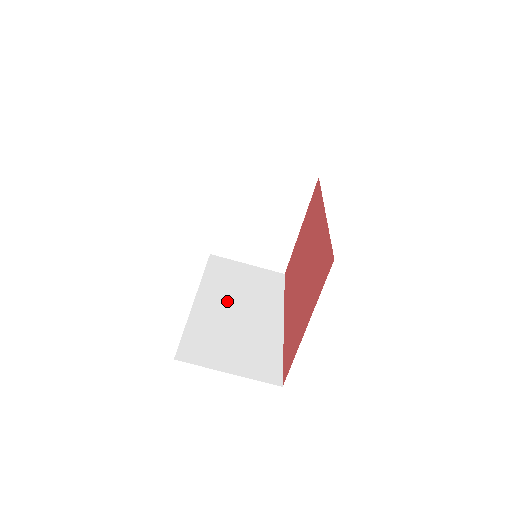
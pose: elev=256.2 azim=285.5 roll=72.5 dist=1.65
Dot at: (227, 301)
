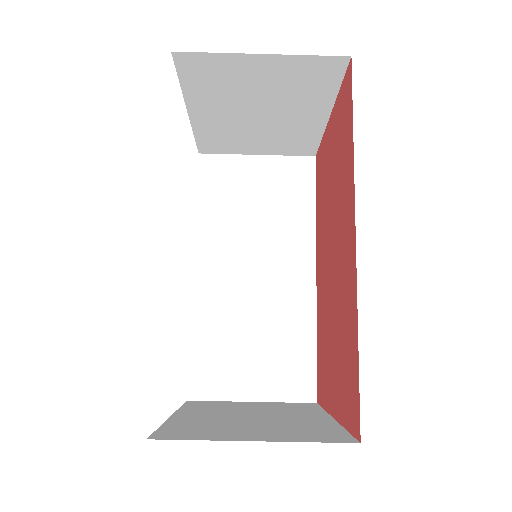
Dot at: (236, 262)
